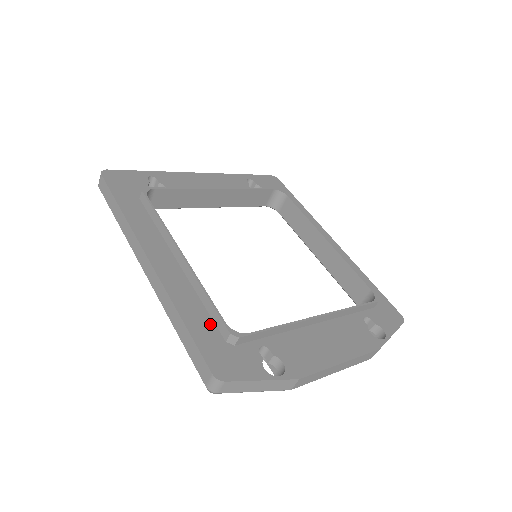
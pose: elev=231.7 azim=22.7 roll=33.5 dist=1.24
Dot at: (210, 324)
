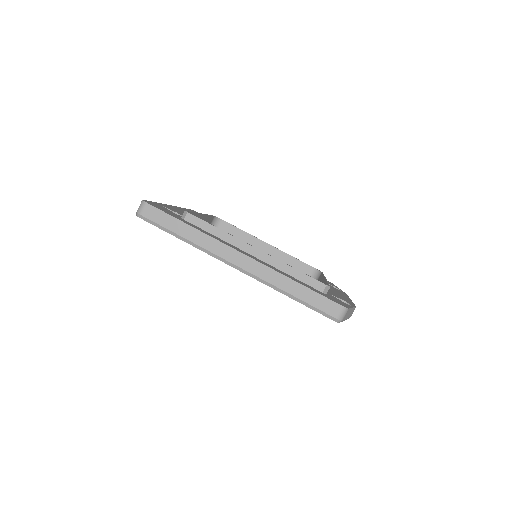
Dot at: (308, 285)
